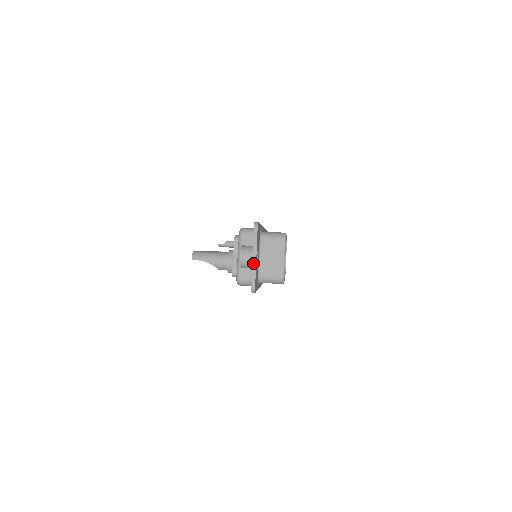
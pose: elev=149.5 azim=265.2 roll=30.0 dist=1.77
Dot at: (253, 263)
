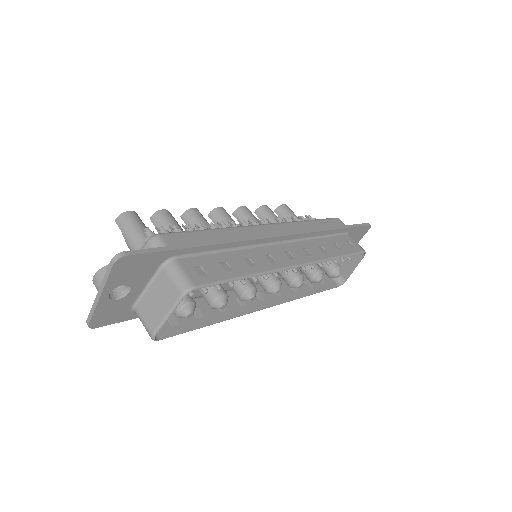
Dot at: (96, 298)
